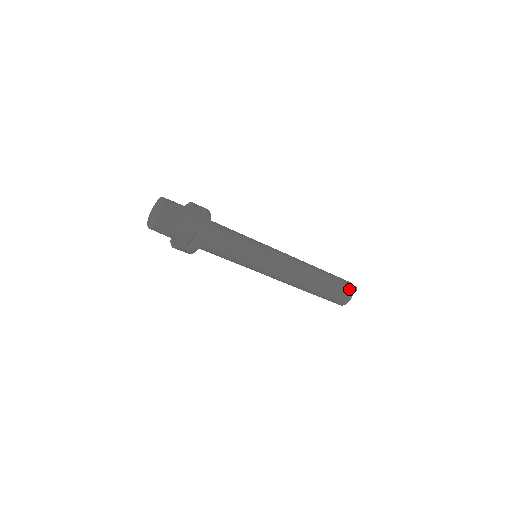
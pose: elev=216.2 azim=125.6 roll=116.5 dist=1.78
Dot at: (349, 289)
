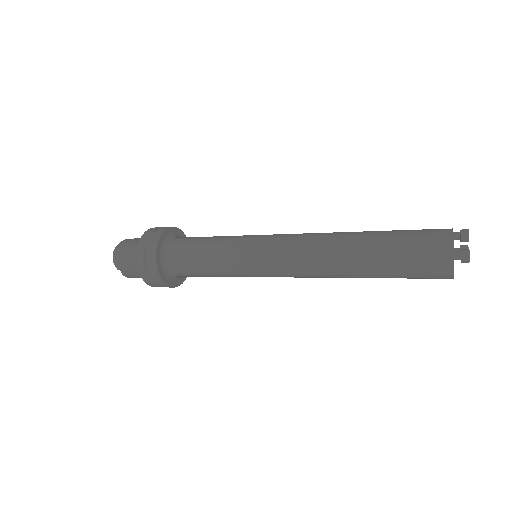
Dot at: (440, 271)
